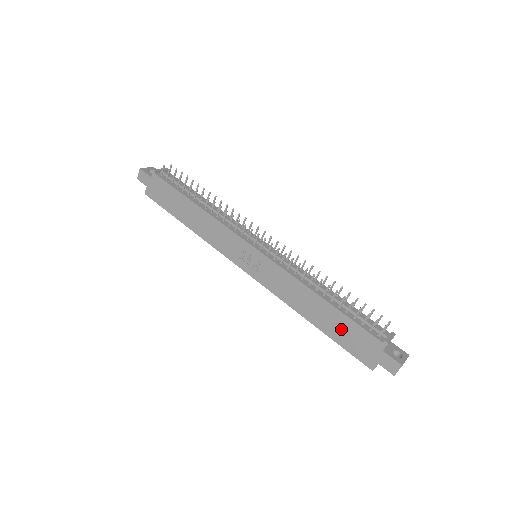
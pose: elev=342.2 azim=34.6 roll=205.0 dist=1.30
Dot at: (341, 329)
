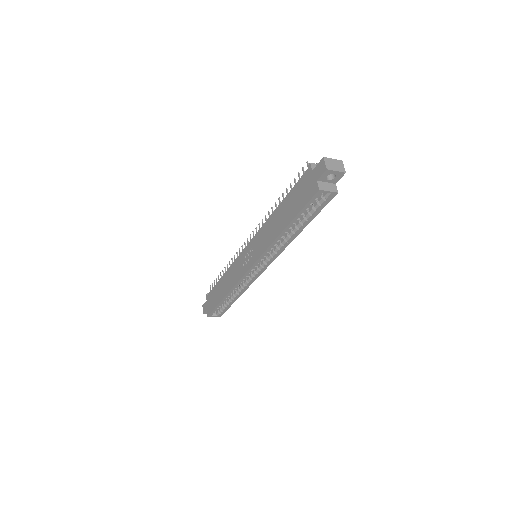
Dot at: (293, 203)
